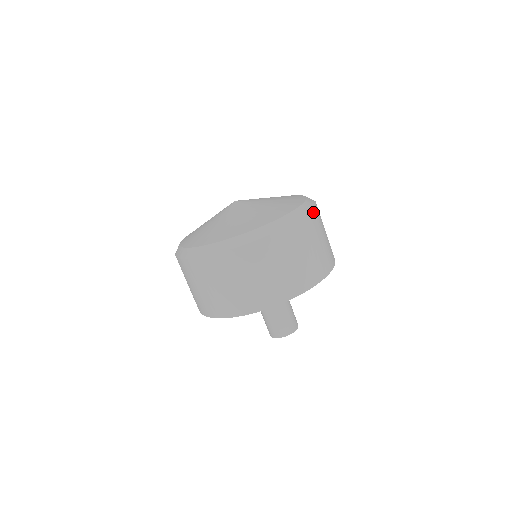
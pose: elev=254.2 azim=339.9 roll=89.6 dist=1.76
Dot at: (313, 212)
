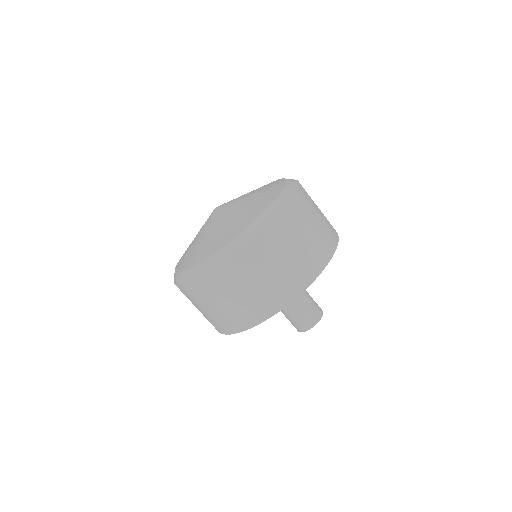
Dot at: occluded
